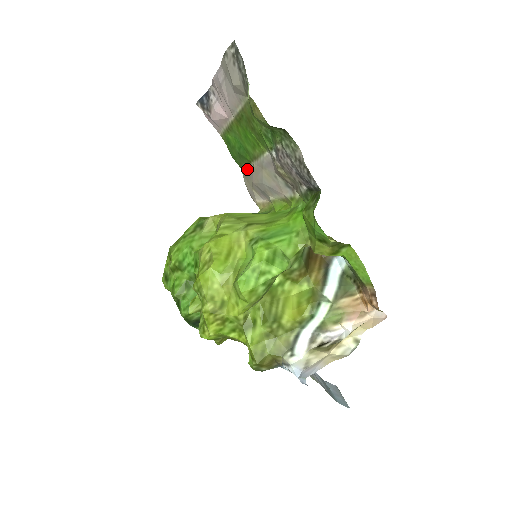
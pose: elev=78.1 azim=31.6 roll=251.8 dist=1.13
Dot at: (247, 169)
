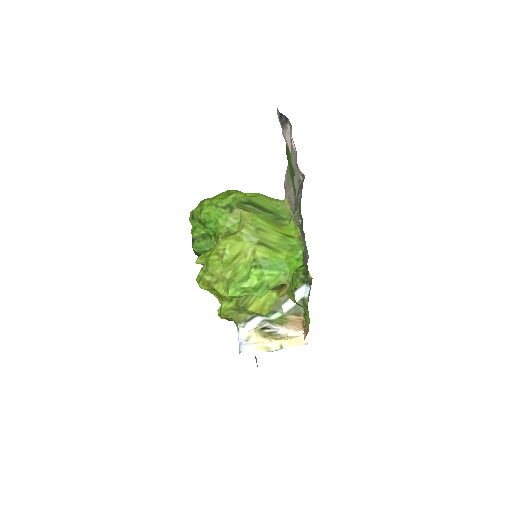
Dot at: (290, 176)
